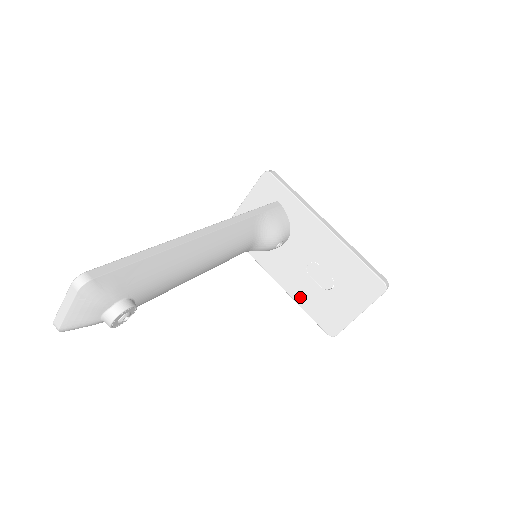
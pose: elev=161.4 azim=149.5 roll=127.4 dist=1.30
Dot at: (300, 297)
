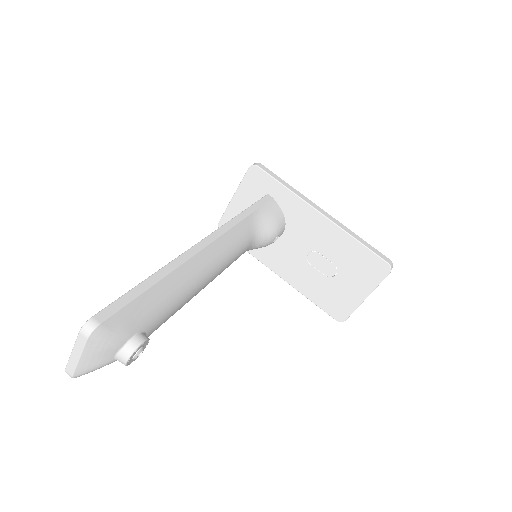
Dot at: (304, 287)
